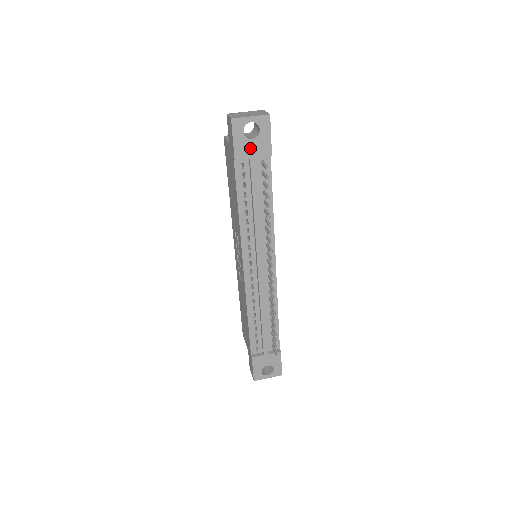
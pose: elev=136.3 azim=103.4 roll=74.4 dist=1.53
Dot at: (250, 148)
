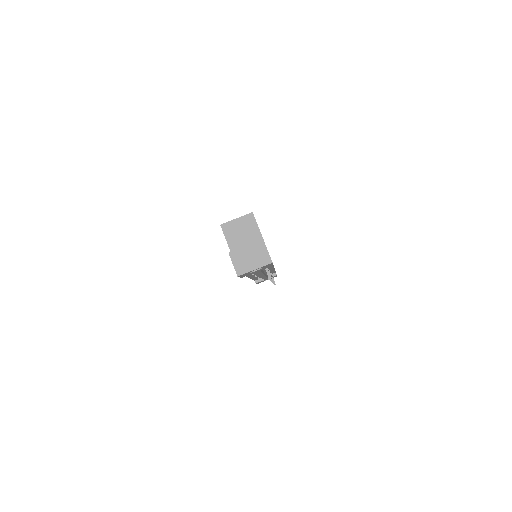
Dot at: (254, 272)
